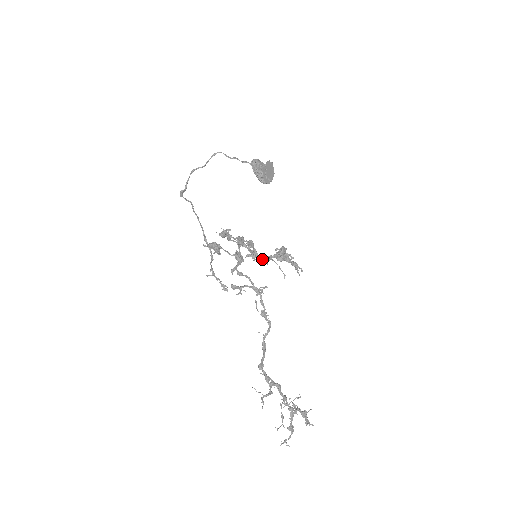
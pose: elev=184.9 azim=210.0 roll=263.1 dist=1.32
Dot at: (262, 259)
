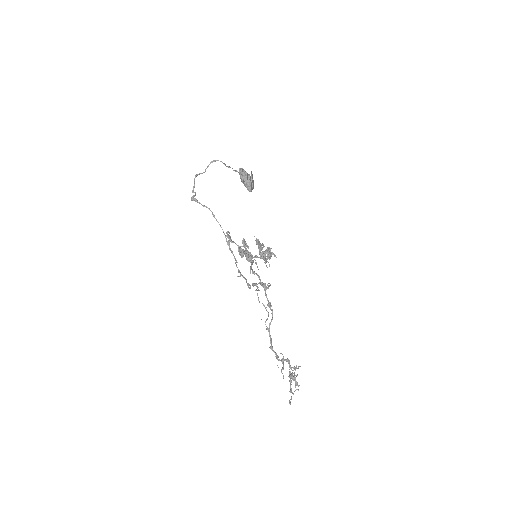
Dot at: occluded
